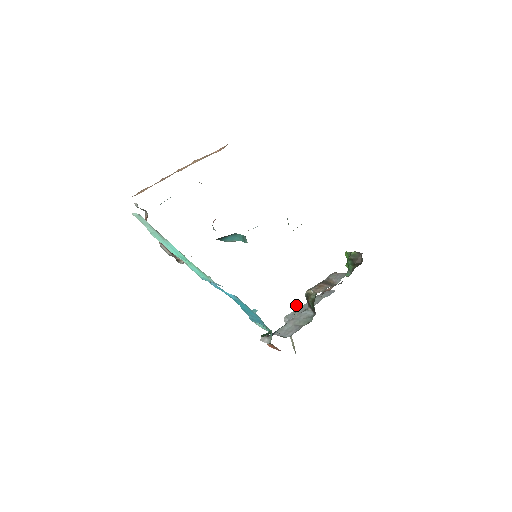
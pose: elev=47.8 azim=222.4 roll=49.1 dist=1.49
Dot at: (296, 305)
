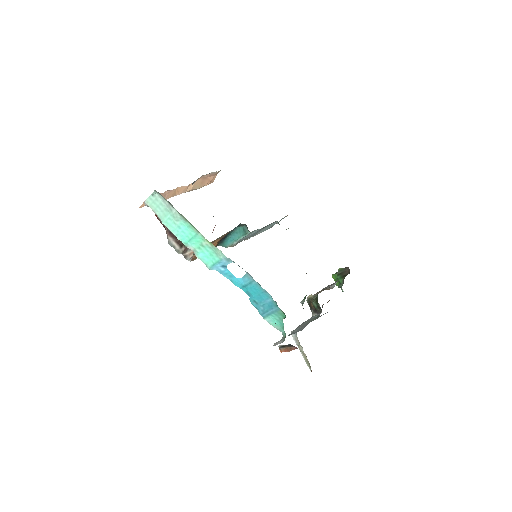
Dot at: (302, 300)
